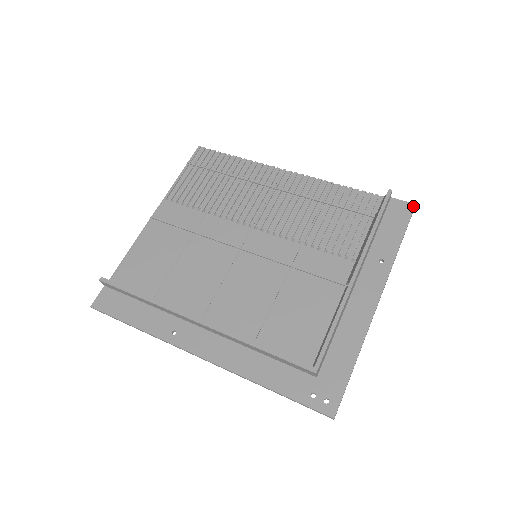
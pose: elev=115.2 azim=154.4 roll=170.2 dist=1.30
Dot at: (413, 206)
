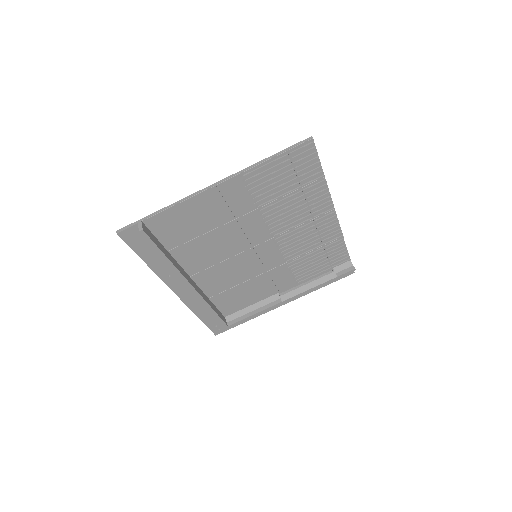
Dot at: (352, 273)
